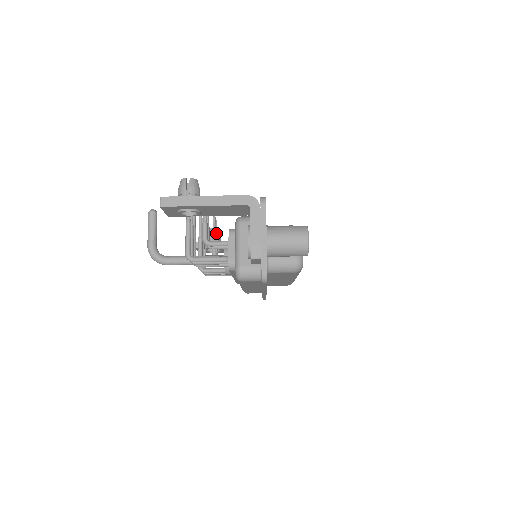
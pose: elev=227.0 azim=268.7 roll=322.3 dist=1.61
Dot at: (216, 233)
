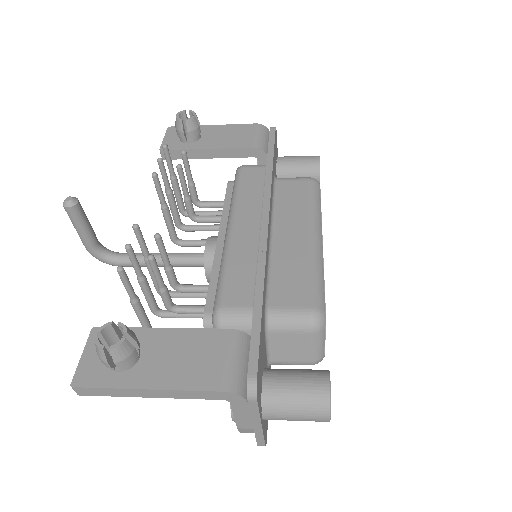
Dot at: (189, 172)
